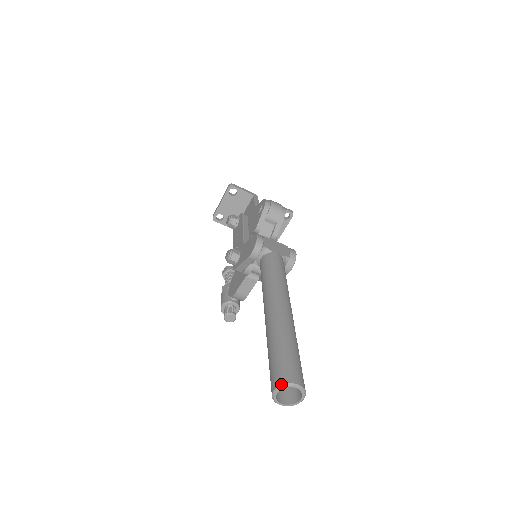
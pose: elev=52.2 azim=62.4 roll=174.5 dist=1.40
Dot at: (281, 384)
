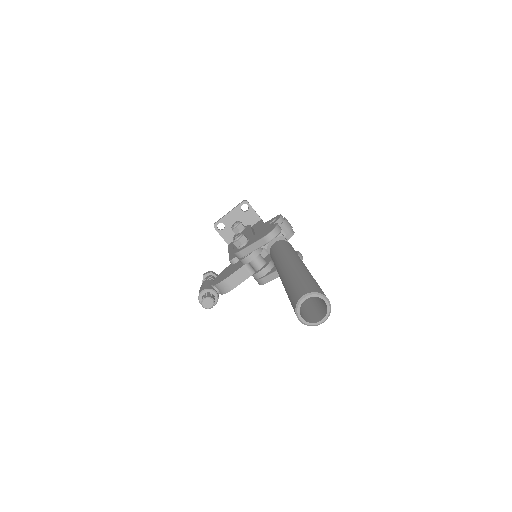
Dot at: (313, 291)
